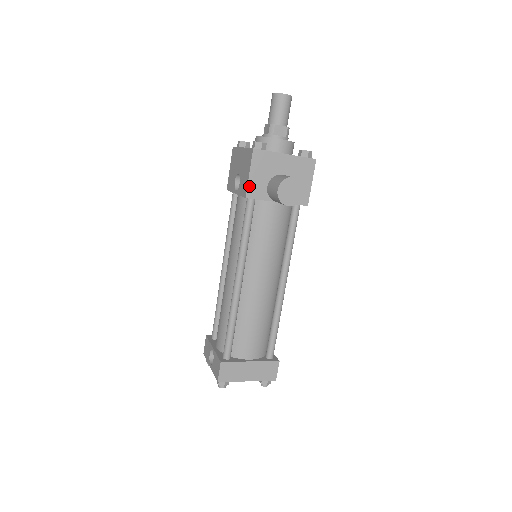
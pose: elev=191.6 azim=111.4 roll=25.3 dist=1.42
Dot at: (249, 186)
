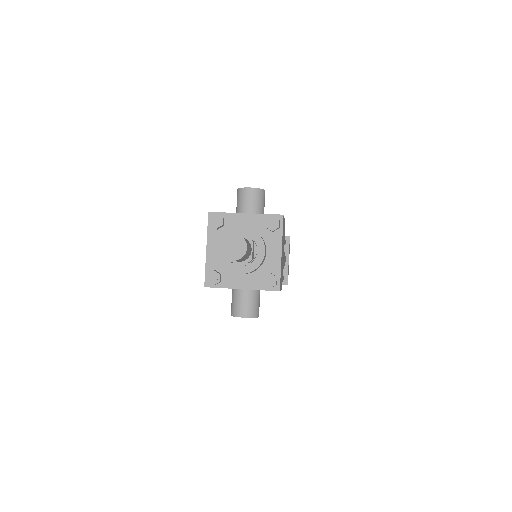
Dot at: occluded
